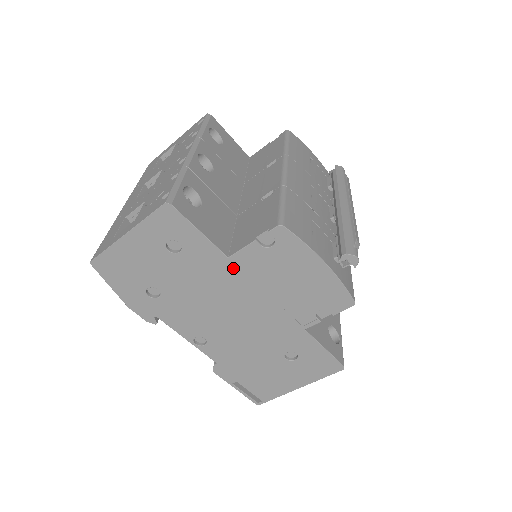
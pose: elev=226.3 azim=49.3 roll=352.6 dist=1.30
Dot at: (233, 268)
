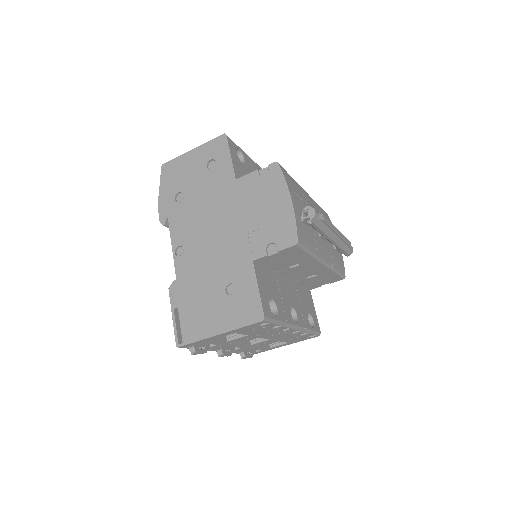
Dot at: (234, 188)
